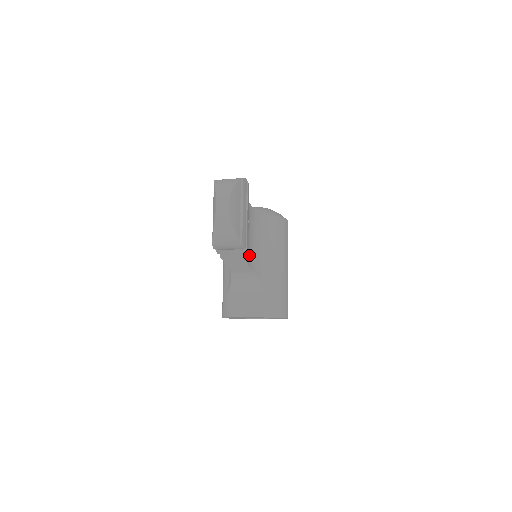
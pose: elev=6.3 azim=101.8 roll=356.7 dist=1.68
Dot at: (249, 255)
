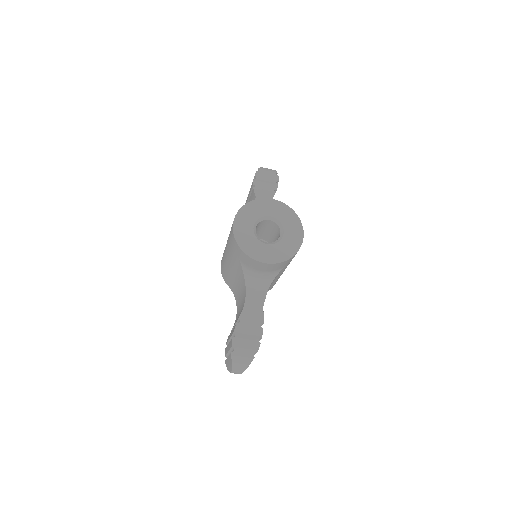
Dot at: occluded
